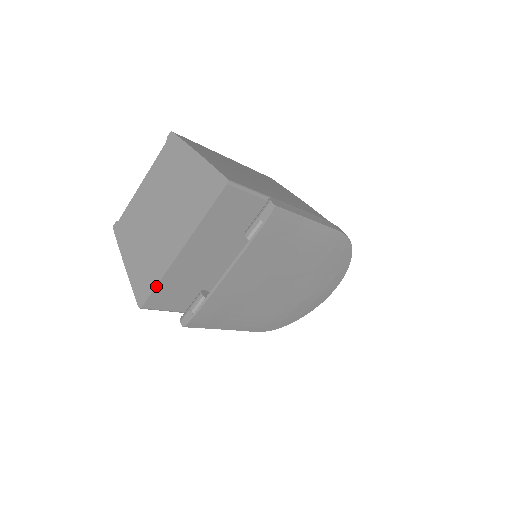
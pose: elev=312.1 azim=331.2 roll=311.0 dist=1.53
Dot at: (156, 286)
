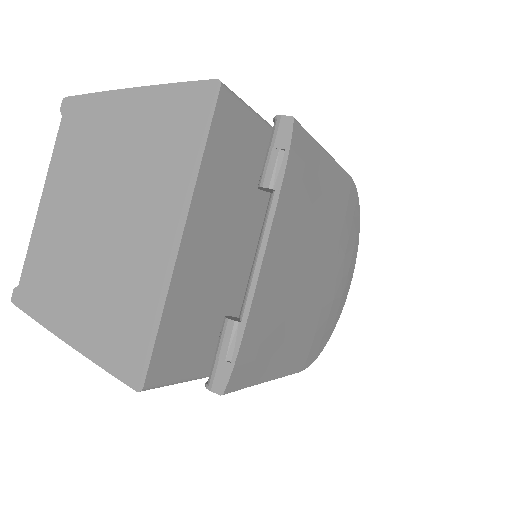
Dot at: (157, 329)
